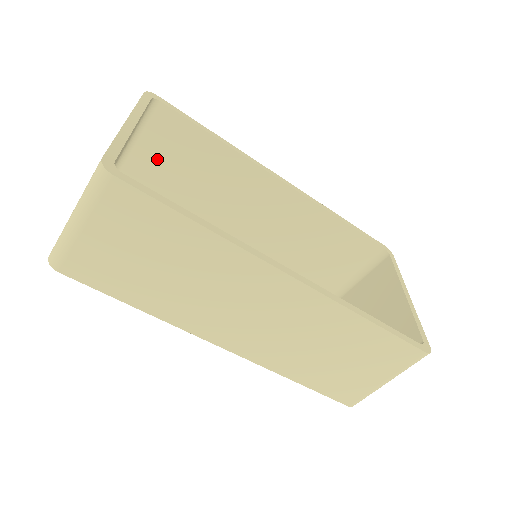
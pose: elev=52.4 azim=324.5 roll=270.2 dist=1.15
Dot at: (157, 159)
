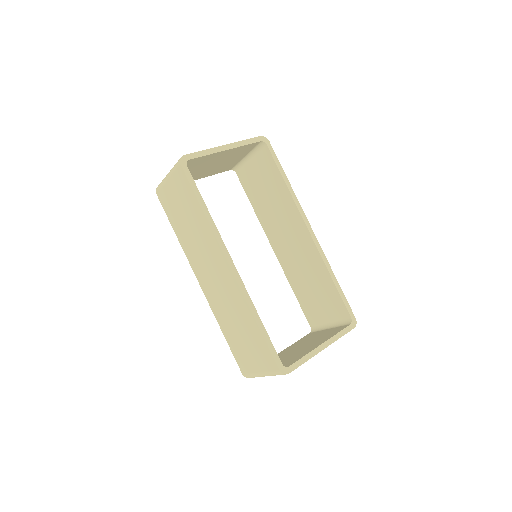
Dot at: (256, 174)
